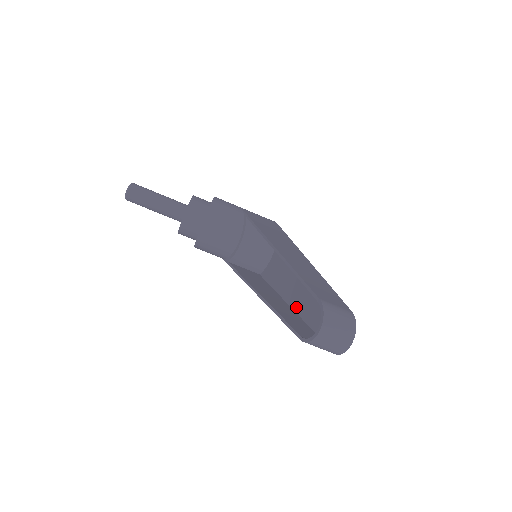
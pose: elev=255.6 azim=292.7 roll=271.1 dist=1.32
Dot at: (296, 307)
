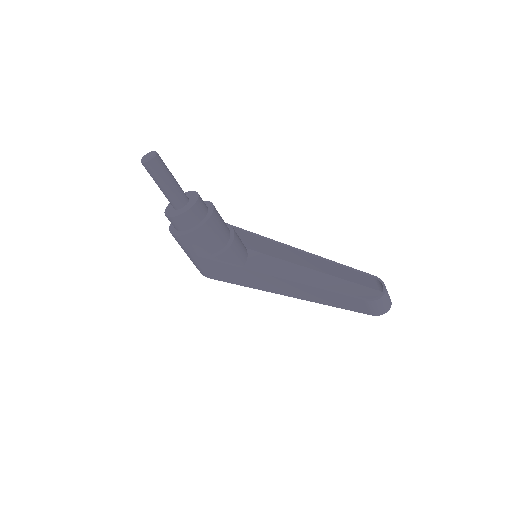
Dot at: occluded
